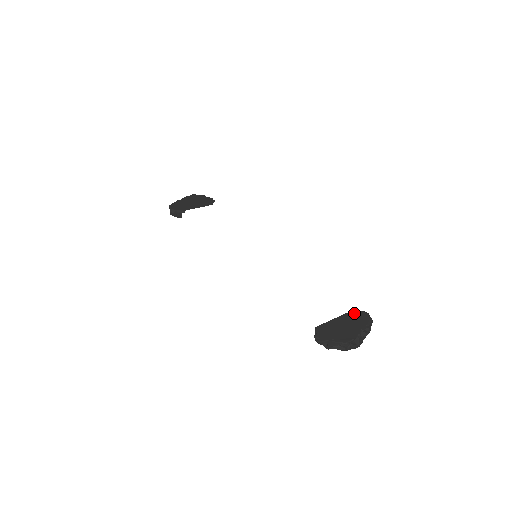
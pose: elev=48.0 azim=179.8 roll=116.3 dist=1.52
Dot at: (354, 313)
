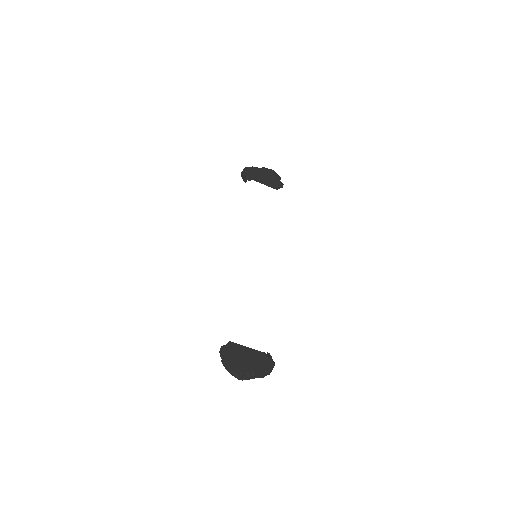
Dot at: (265, 356)
